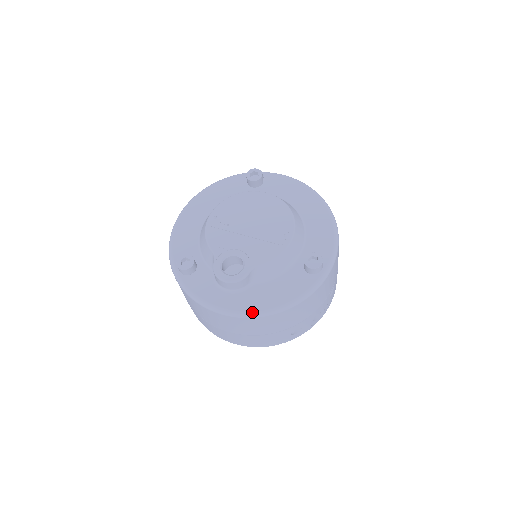
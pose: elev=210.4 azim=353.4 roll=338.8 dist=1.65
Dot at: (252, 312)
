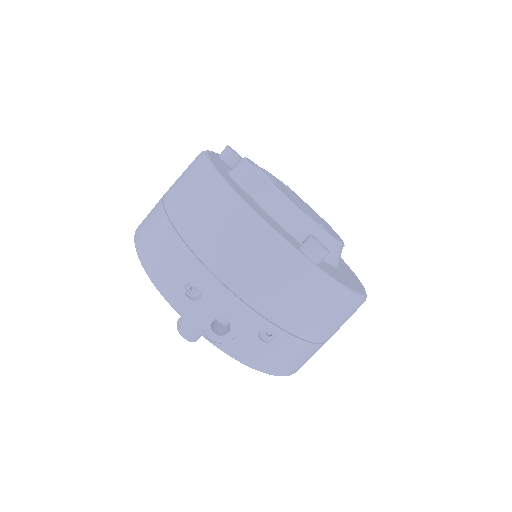
Dot at: (226, 180)
